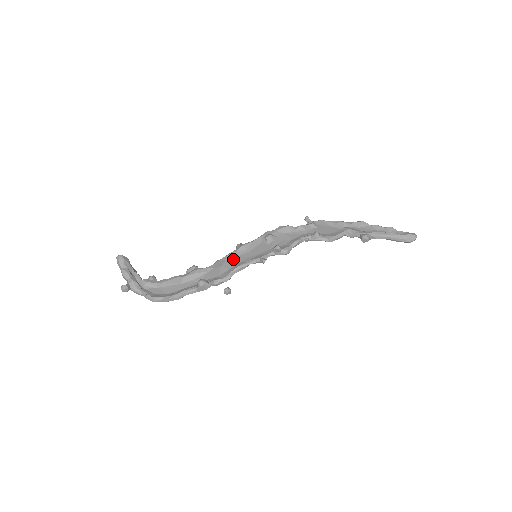
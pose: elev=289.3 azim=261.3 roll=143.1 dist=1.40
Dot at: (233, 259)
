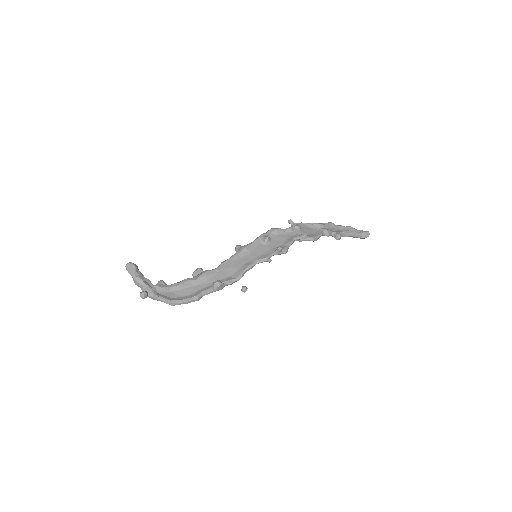
Dot at: (239, 260)
